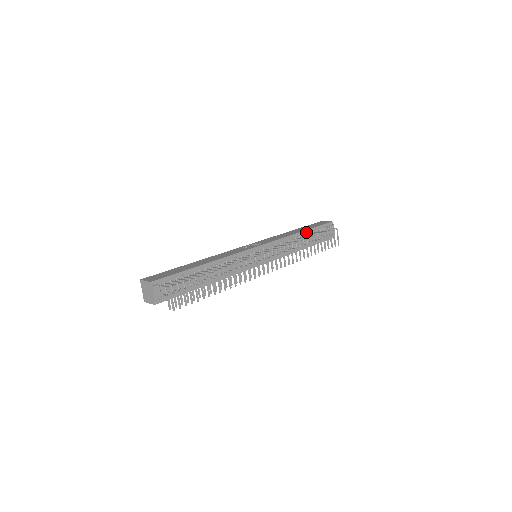
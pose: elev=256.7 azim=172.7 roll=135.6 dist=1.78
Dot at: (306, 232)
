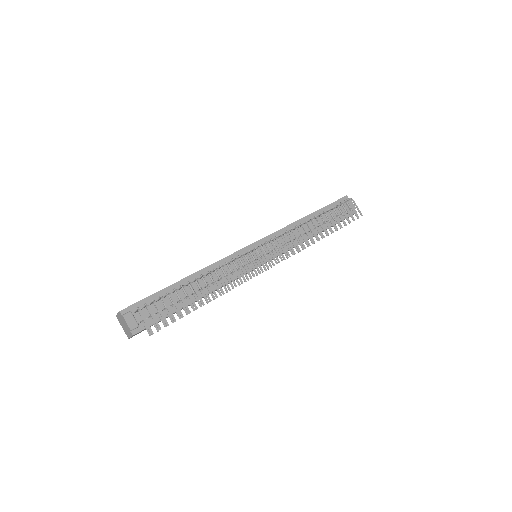
Dot at: (314, 215)
